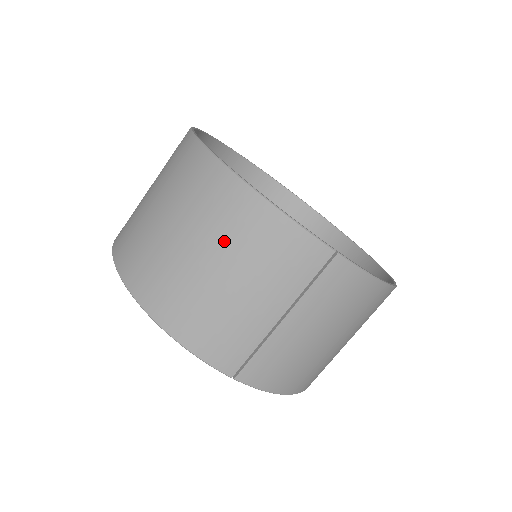
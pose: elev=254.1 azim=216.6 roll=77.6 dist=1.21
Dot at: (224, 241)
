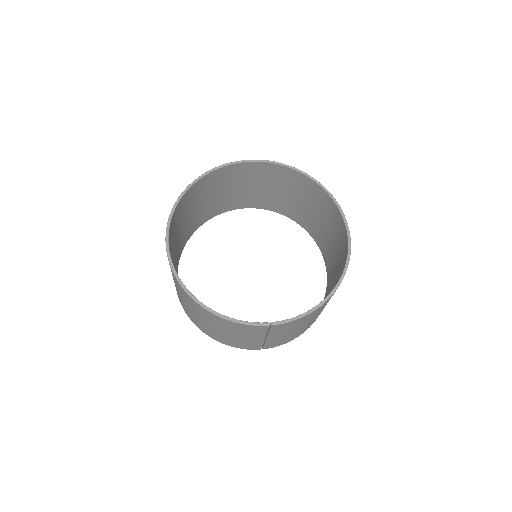
Dot at: (214, 324)
